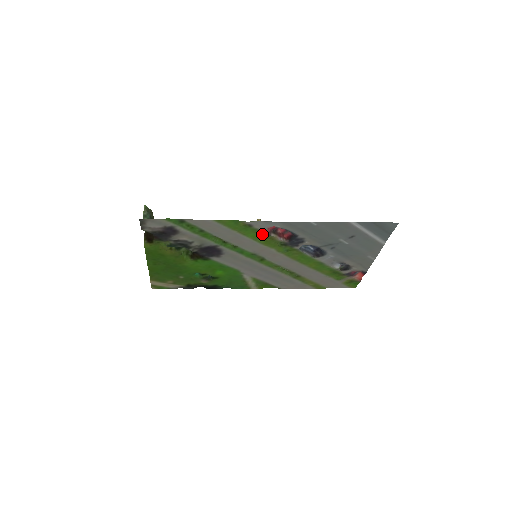
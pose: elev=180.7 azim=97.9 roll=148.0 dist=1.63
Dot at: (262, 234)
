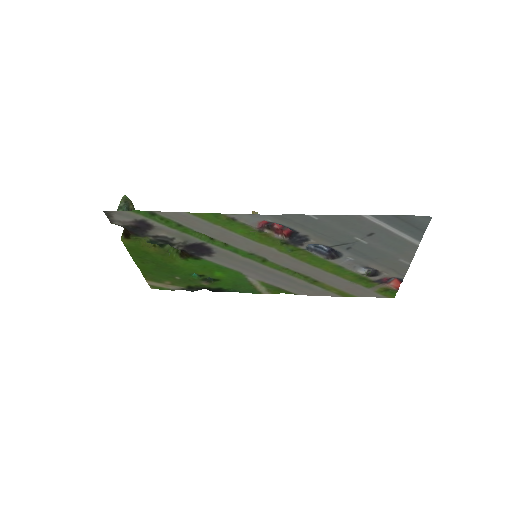
Dot at: (253, 230)
